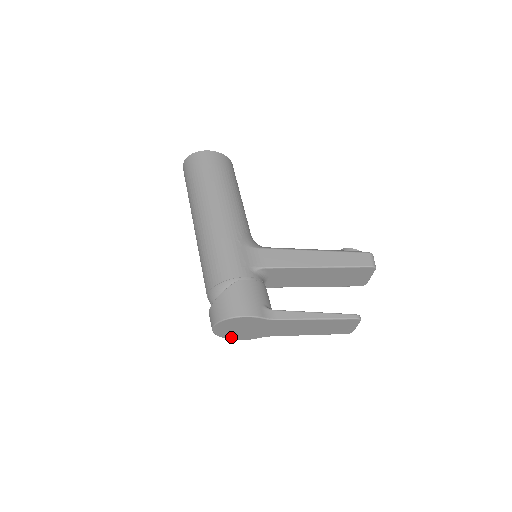
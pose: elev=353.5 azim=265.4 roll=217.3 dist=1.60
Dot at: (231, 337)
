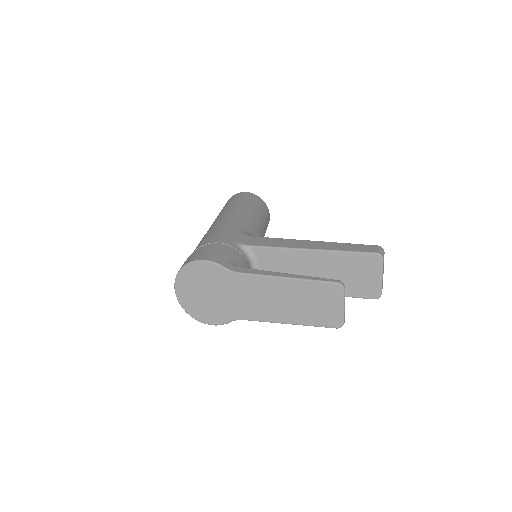
Dot at: (198, 314)
